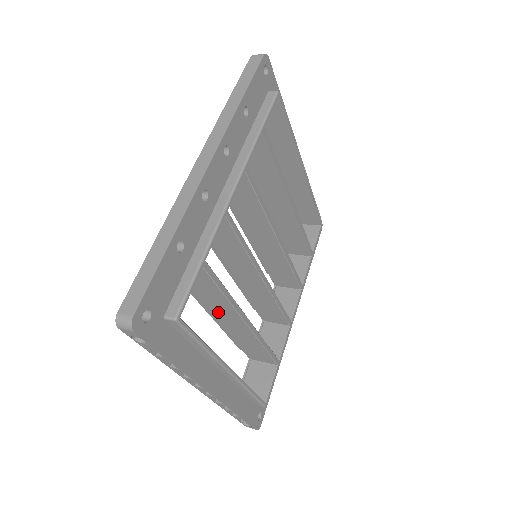
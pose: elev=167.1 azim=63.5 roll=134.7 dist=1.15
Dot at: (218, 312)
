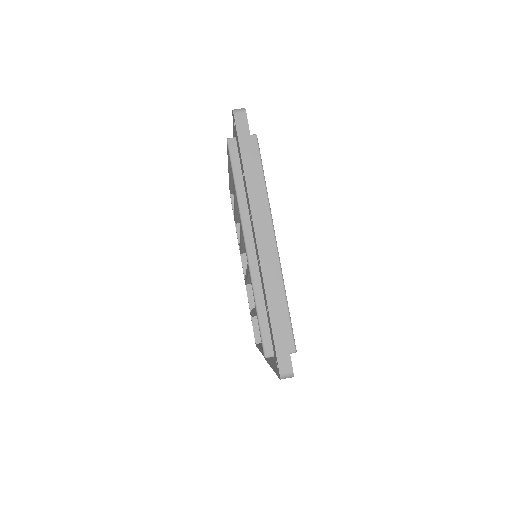
Dot at: occluded
